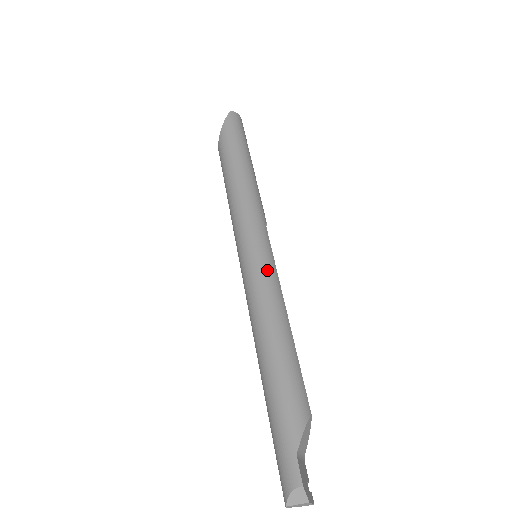
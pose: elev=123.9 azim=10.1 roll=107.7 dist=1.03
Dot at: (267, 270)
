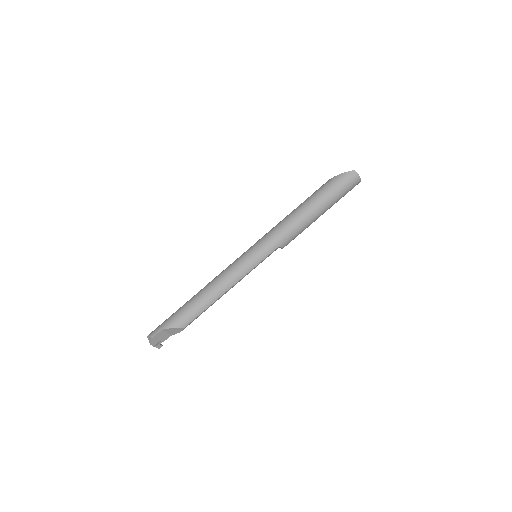
Dot at: (243, 267)
